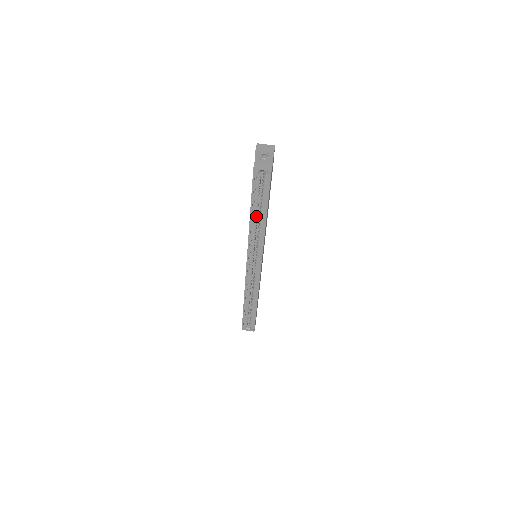
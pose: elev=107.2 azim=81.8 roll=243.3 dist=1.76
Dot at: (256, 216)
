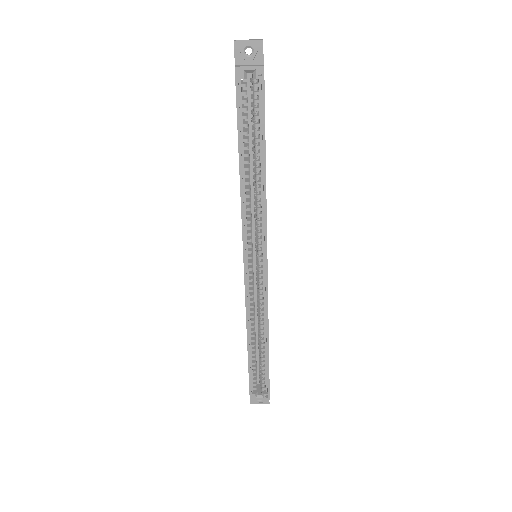
Dot at: (249, 168)
